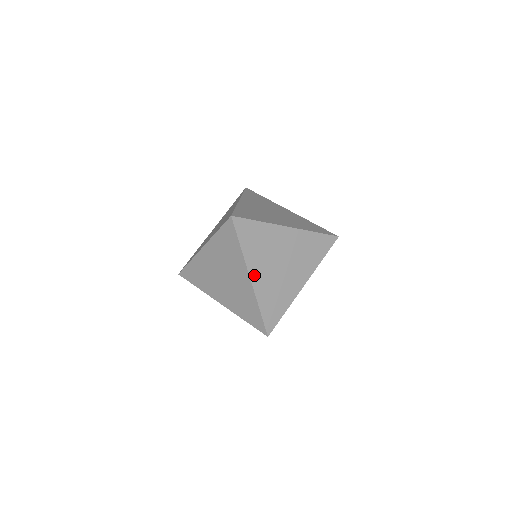
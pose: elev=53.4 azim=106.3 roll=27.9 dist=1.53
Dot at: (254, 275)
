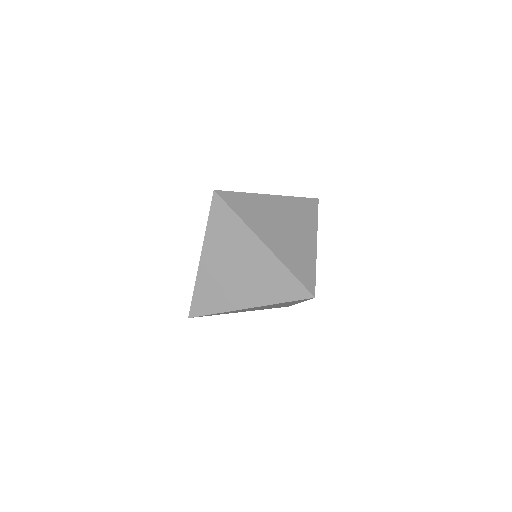
Dot at: (265, 239)
